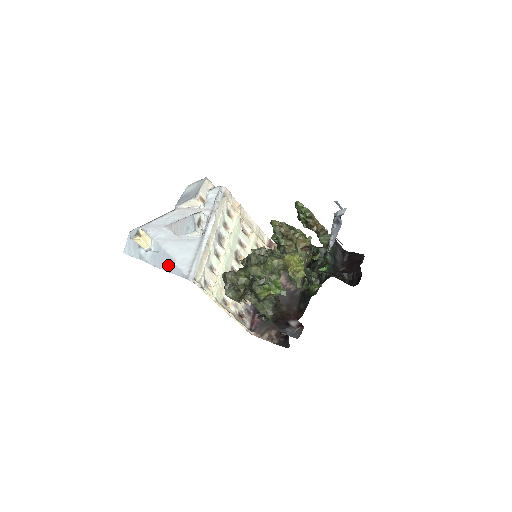
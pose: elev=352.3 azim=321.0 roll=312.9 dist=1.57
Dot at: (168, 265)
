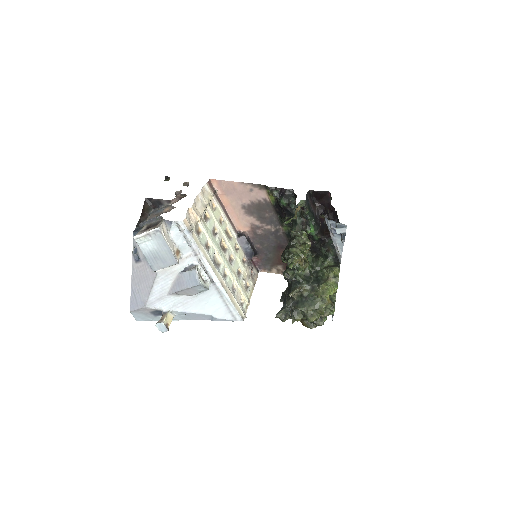
Dot at: (205, 318)
